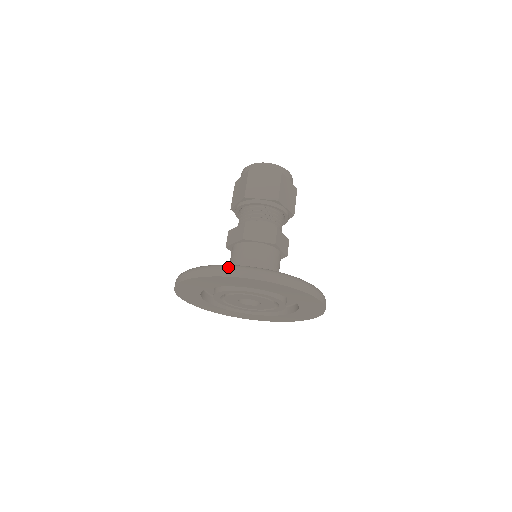
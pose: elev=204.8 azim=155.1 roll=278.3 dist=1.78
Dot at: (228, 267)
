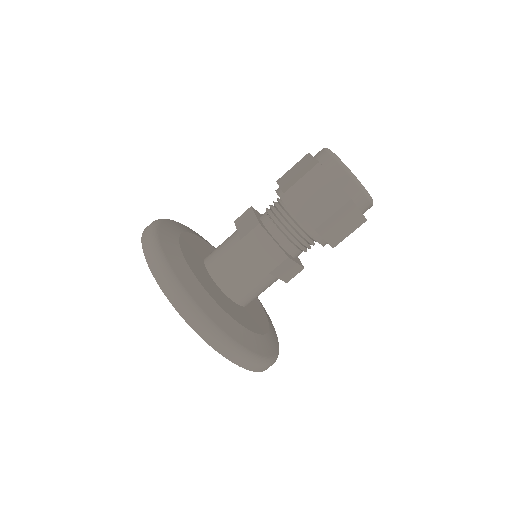
Dot at: (245, 357)
